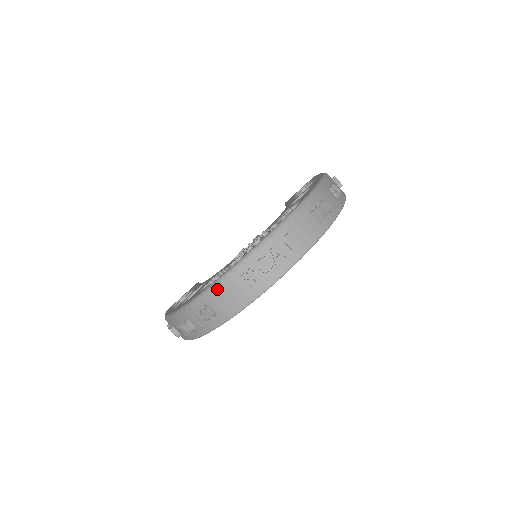
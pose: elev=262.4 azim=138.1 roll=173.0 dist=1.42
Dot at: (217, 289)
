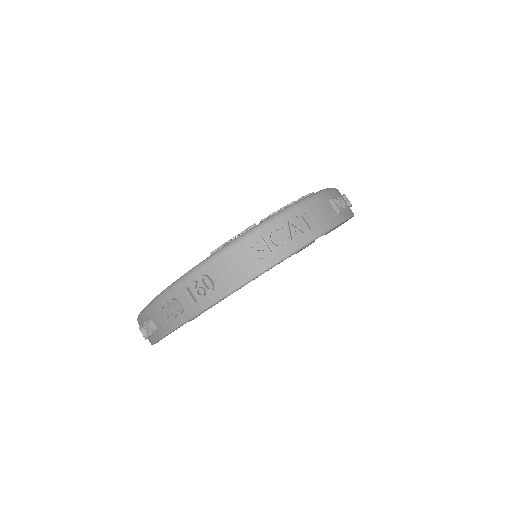
Dot at: (223, 256)
